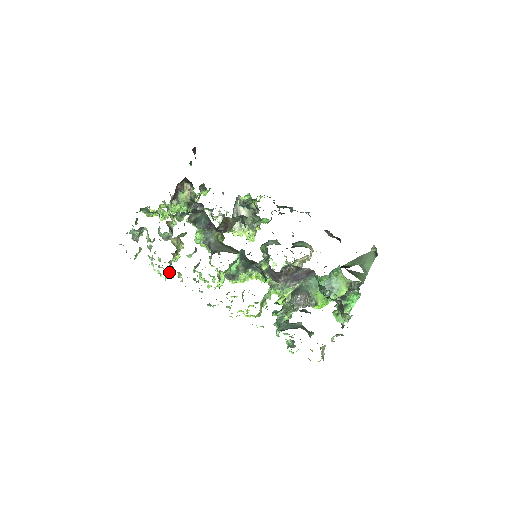
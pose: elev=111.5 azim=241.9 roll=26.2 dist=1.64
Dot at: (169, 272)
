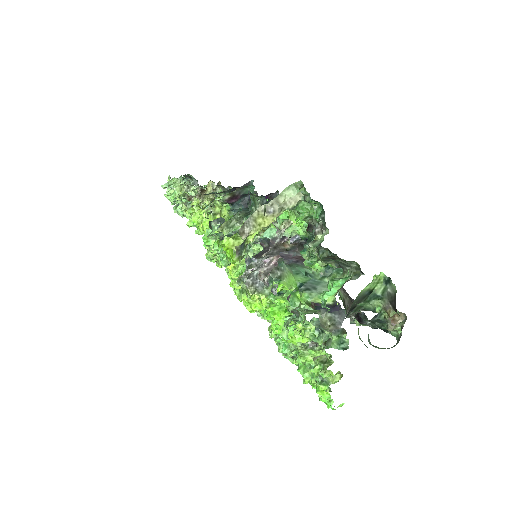
Dot at: (179, 188)
